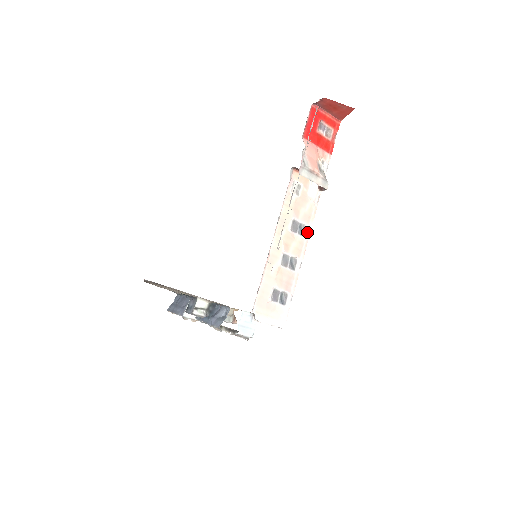
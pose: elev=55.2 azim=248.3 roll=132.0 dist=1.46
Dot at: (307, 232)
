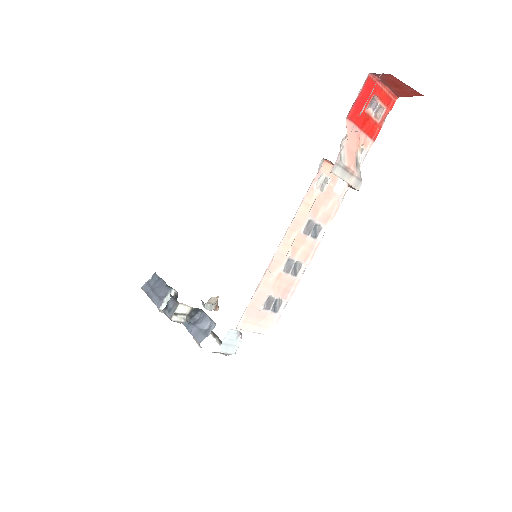
Dot at: (321, 234)
